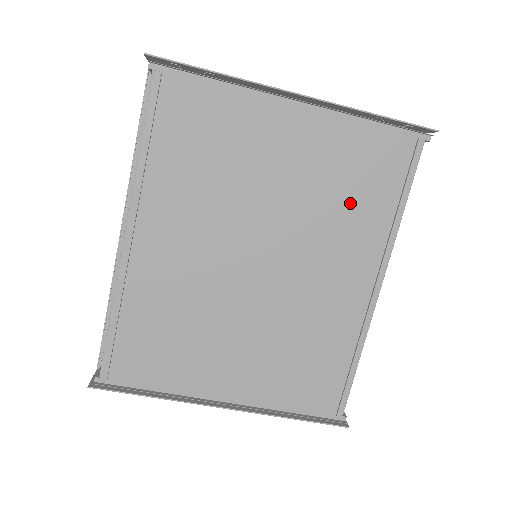
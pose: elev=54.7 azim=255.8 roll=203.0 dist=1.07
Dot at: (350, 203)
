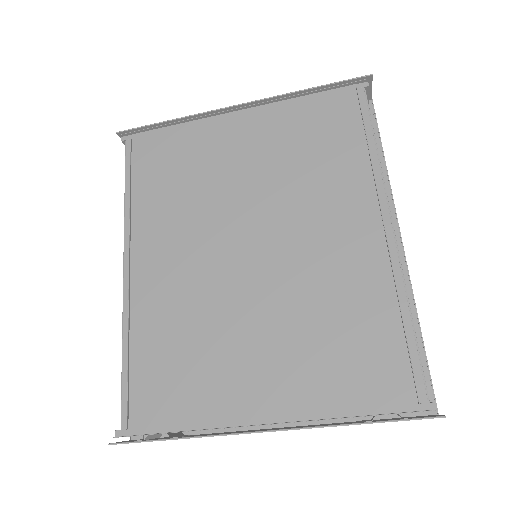
Dot at: (318, 162)
